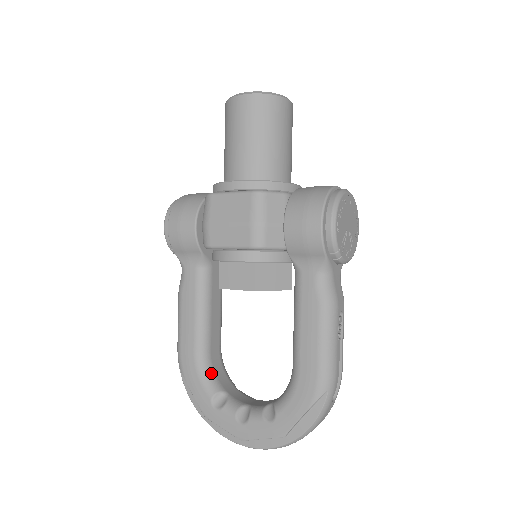
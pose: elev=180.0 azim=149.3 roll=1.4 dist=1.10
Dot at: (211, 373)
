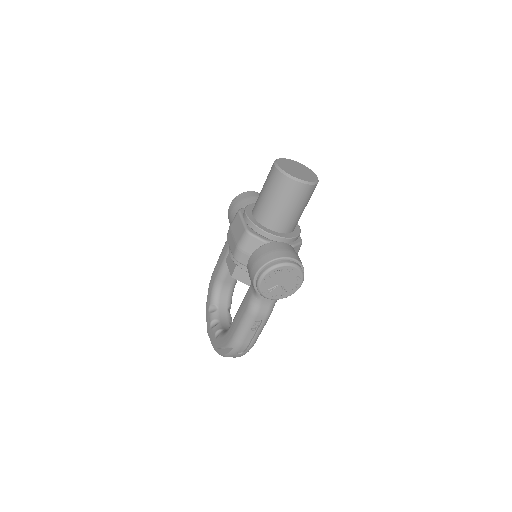
Dot at: (218, 293)
